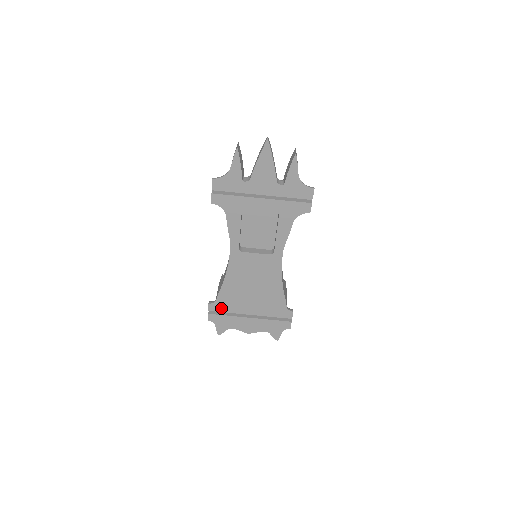
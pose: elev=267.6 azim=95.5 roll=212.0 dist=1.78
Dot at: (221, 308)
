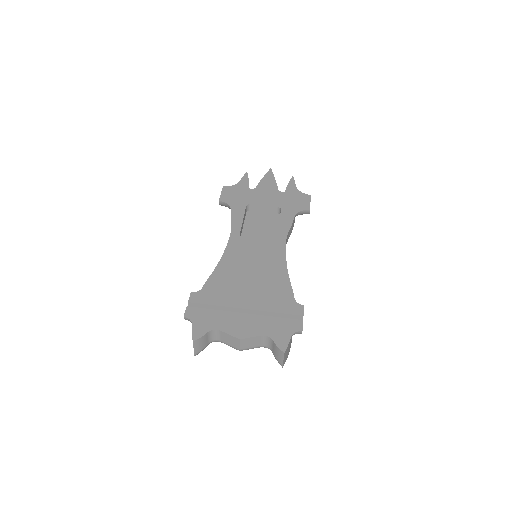
Dot at: (206, 299)
